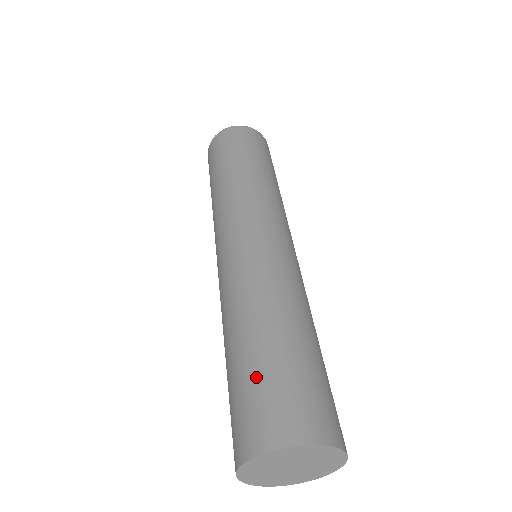
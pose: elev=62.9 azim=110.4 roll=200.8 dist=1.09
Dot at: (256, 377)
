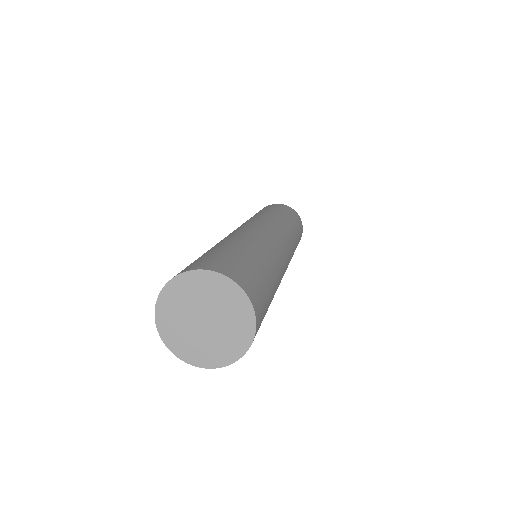
Dot at: (226, 253)
